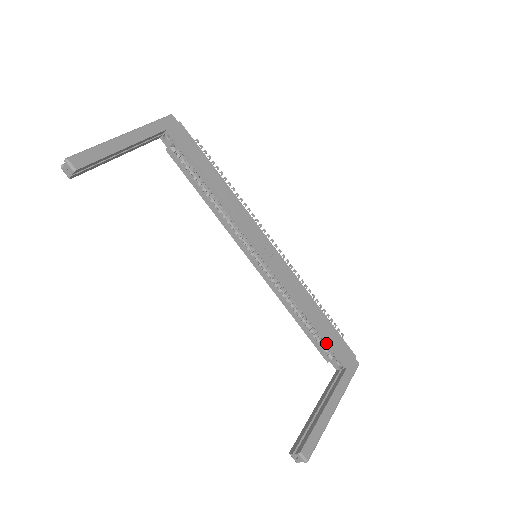
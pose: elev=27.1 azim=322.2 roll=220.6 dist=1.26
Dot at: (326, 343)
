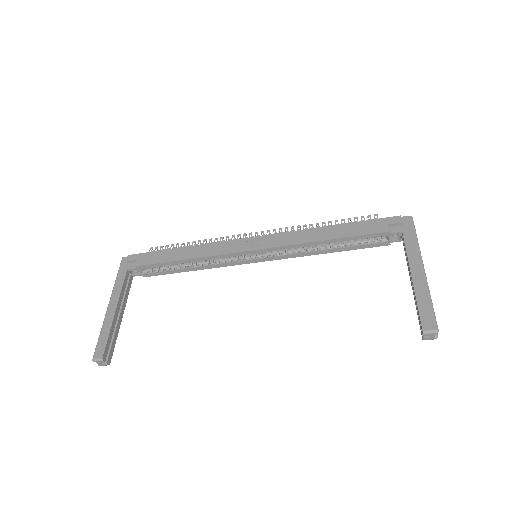
Dot at: occluded
